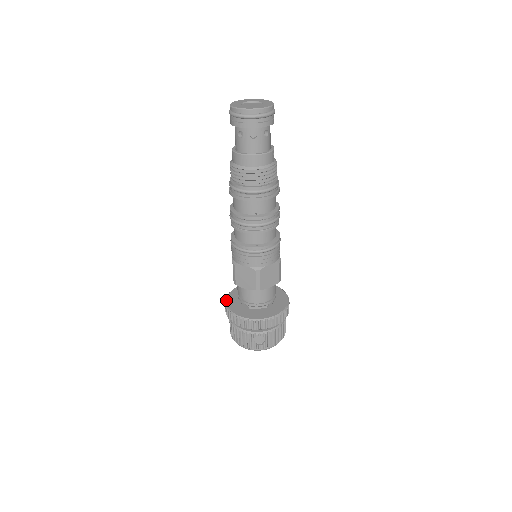
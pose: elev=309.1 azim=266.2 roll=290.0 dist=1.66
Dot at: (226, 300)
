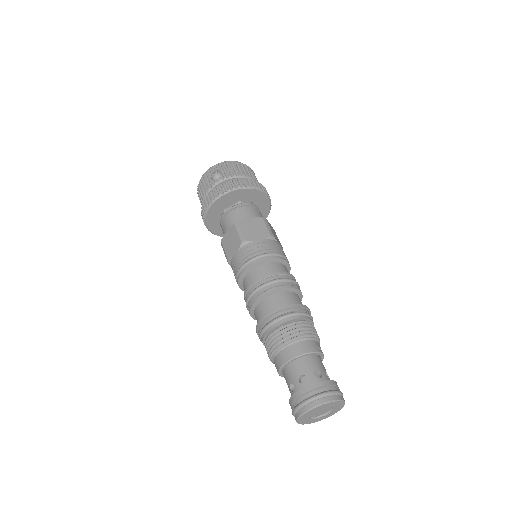
Dot at: (209, 230)
